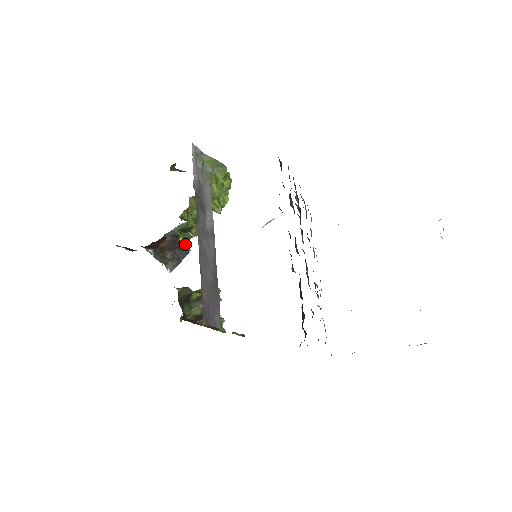
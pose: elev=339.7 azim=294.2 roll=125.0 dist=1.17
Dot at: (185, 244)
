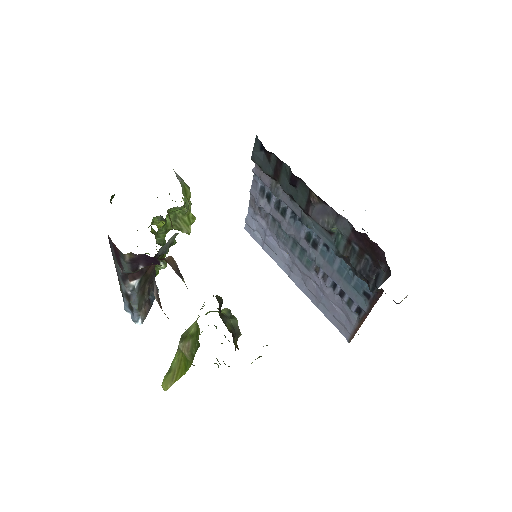
Dot at: occluded
